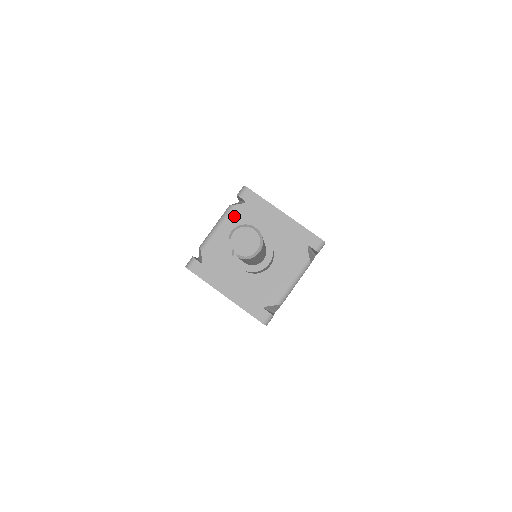
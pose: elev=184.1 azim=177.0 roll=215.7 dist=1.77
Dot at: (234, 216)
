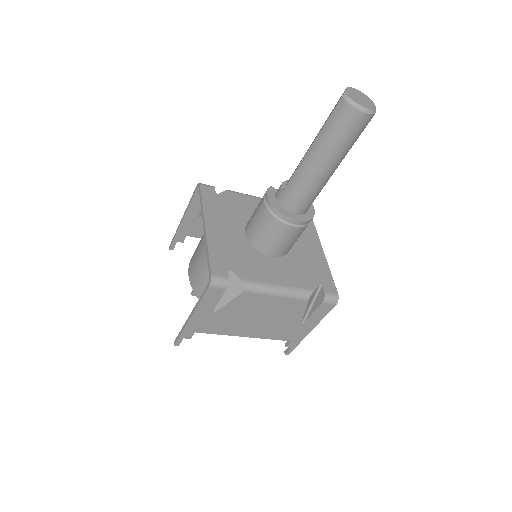
Dot at: occluded
